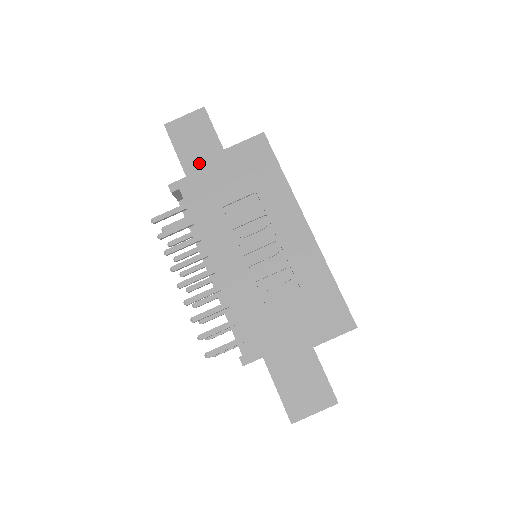
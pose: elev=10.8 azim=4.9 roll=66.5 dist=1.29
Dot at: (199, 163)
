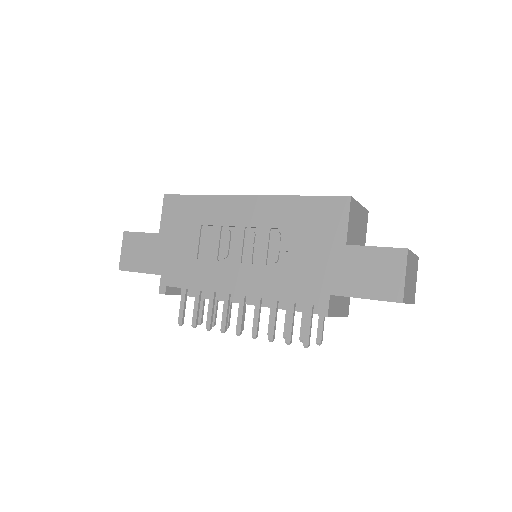
Dot at: (157, 259)
